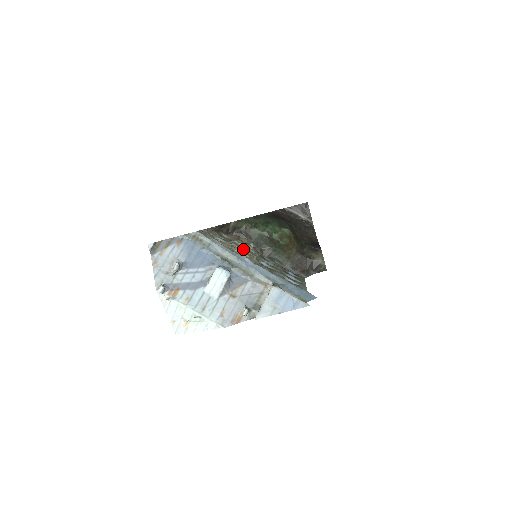
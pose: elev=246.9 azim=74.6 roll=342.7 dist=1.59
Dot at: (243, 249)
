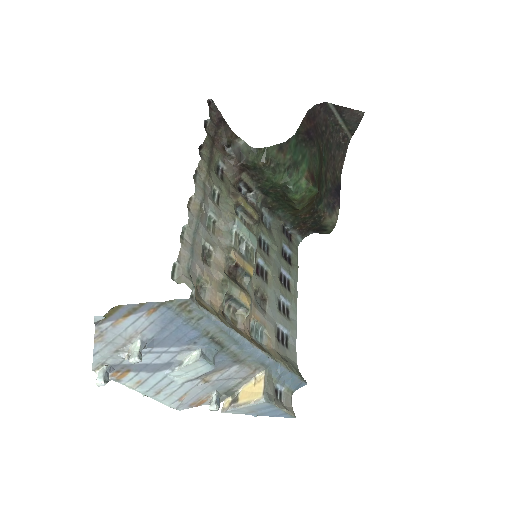
Dot at: (244, 264)
